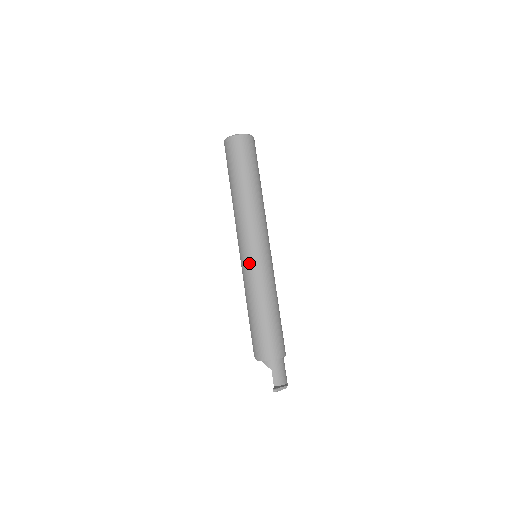
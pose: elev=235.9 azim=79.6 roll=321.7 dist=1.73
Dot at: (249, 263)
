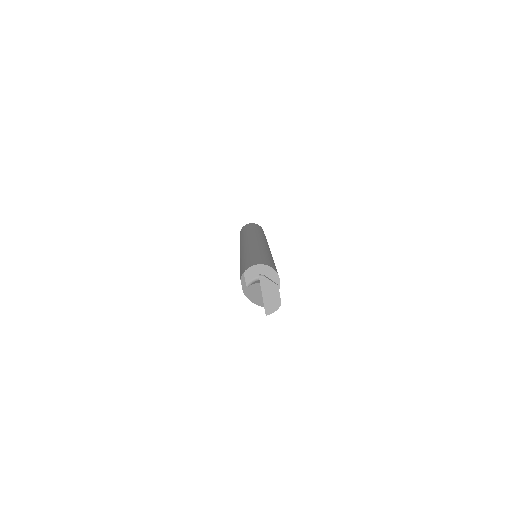
Dot at: occluded
